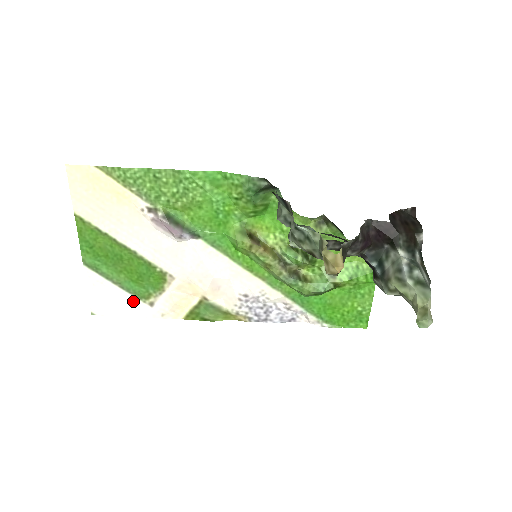
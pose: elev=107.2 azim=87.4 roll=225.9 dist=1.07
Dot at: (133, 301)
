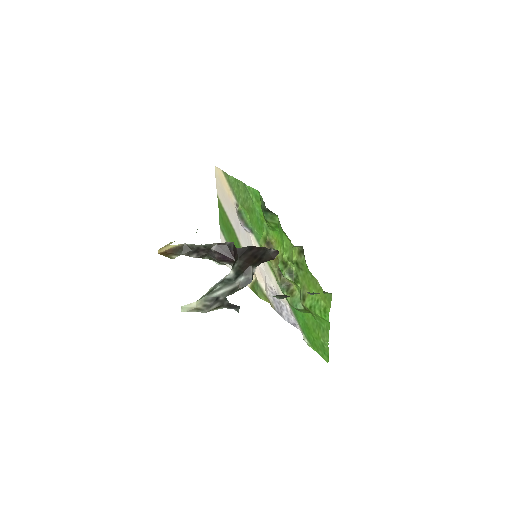
Dot at: occluded
